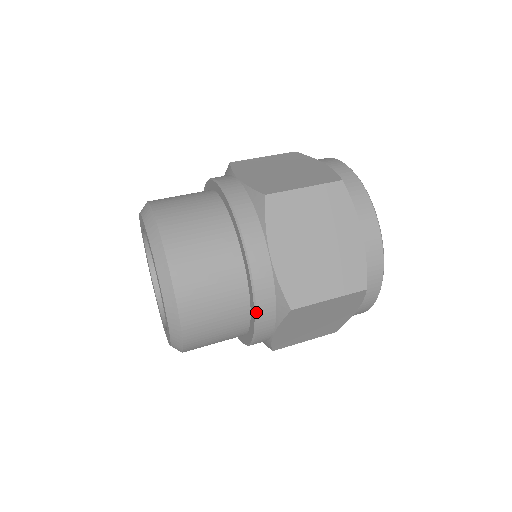
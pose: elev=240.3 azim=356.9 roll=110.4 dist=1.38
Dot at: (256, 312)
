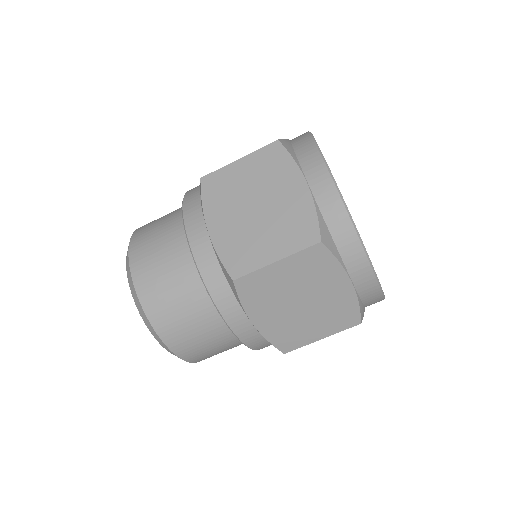
Dot at: (209, 293)
